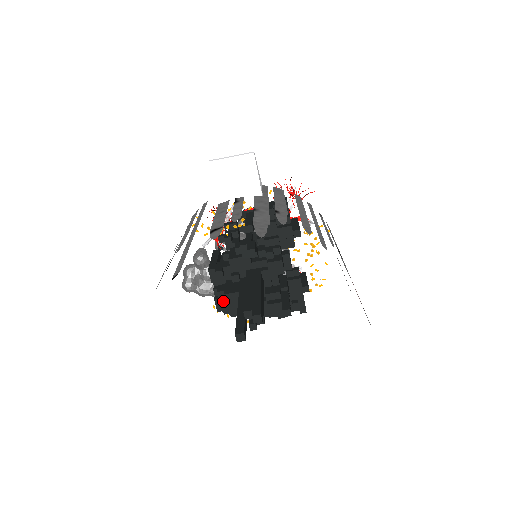
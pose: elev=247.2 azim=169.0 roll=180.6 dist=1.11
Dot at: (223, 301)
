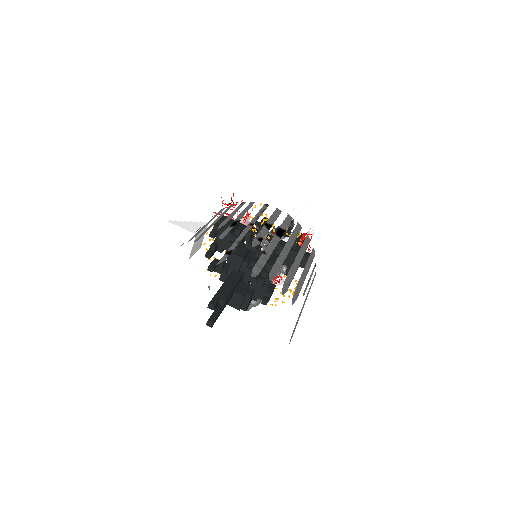
Dot at: occluded
